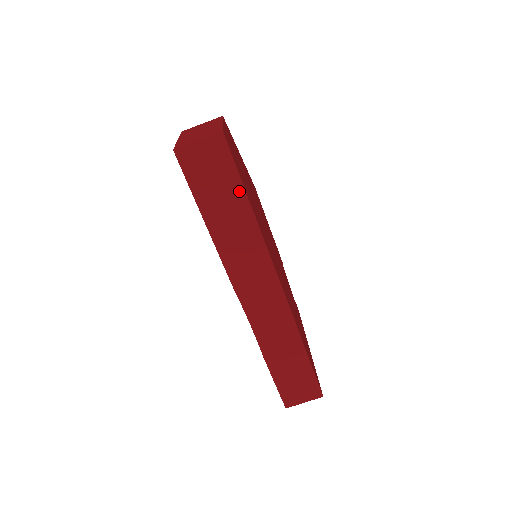
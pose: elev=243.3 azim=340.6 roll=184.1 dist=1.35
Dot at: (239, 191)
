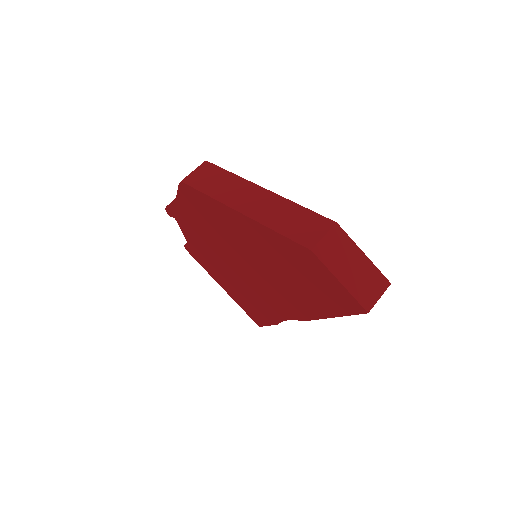
Dot at: occluded
